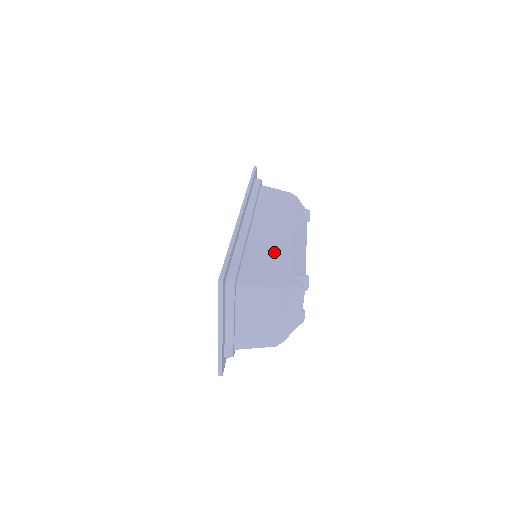
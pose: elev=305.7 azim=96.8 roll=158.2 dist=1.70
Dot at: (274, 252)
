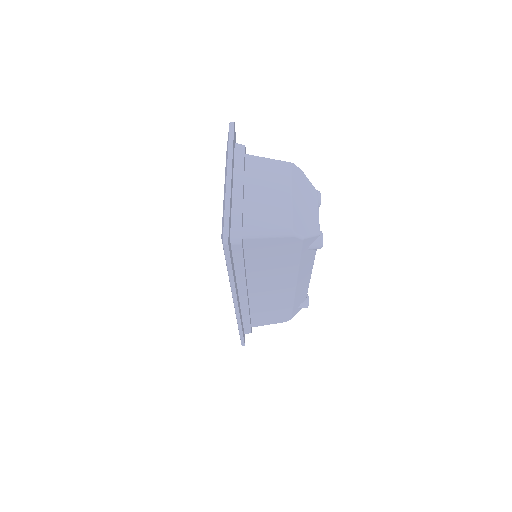
Dot at: occluded
